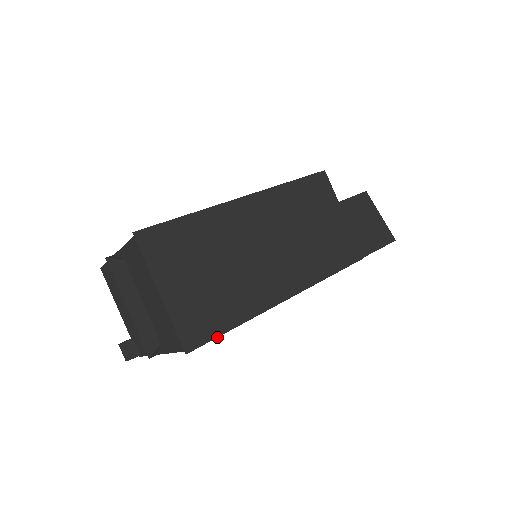
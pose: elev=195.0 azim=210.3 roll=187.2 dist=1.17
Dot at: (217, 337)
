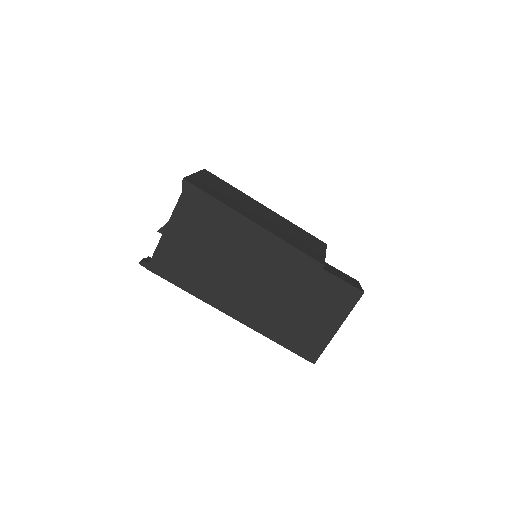
Dot at: (202, 190)
